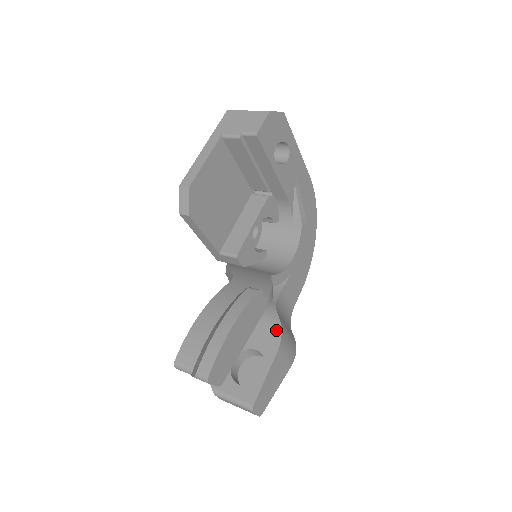
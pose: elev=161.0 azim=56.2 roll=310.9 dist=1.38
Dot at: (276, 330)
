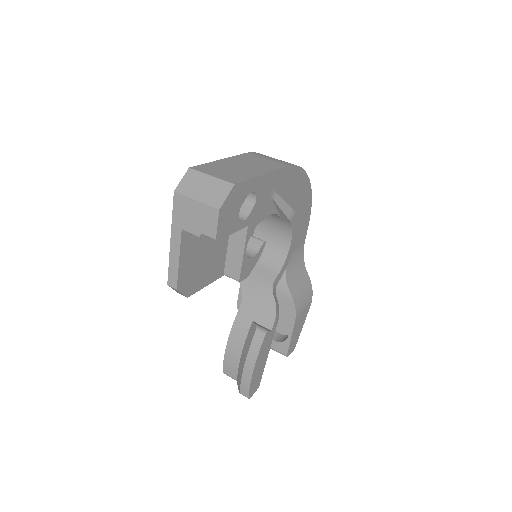
Dot at: (290, 304)
